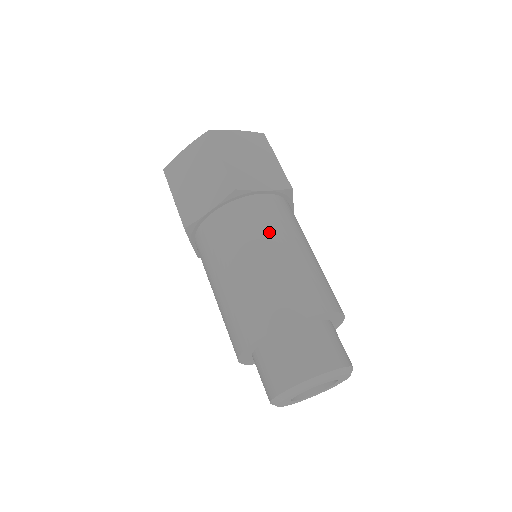
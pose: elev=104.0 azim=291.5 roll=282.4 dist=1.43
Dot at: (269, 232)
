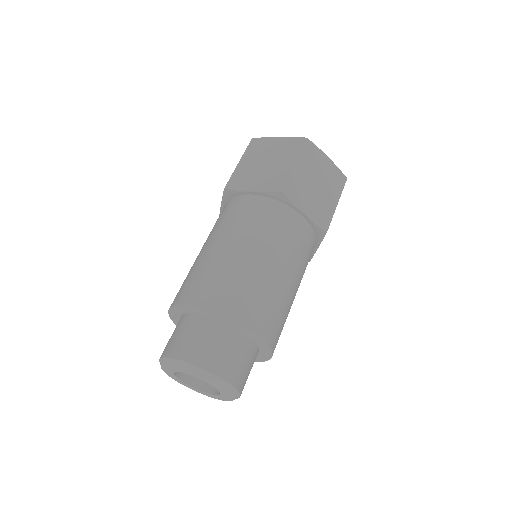
Dot at: (276, 243)
